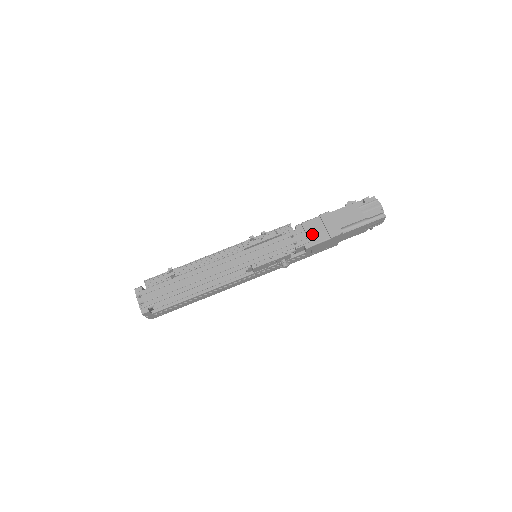
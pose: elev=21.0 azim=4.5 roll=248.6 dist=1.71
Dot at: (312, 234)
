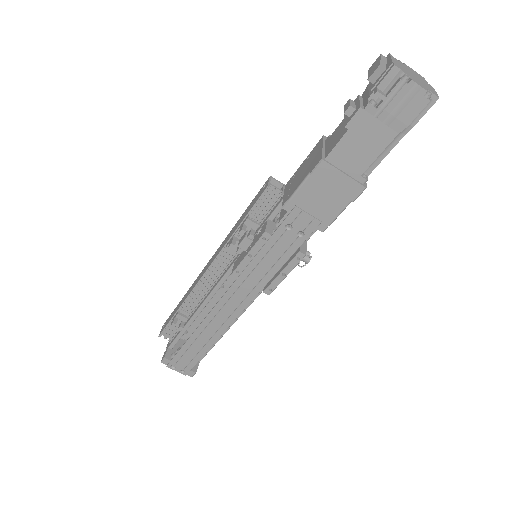
Dot at: (318, 209)
